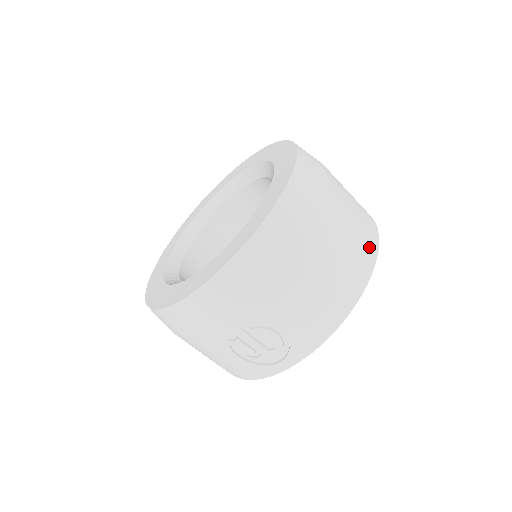
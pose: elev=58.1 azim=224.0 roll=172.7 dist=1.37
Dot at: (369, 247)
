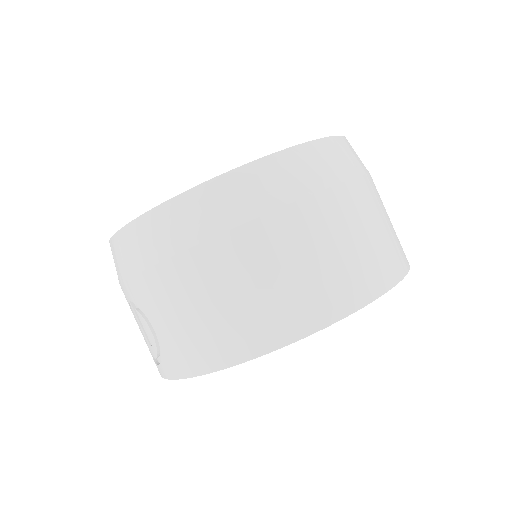
Dot at: (307, 314)
